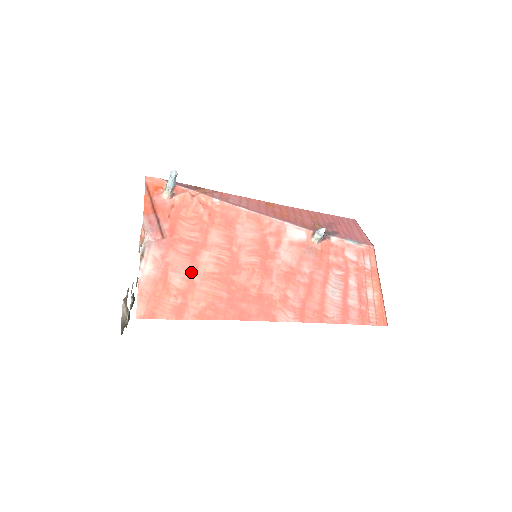
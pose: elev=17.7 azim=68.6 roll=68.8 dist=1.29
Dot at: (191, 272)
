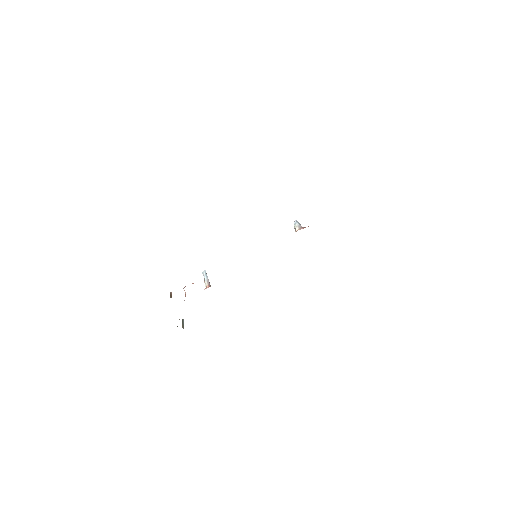
Dot at: occluded
